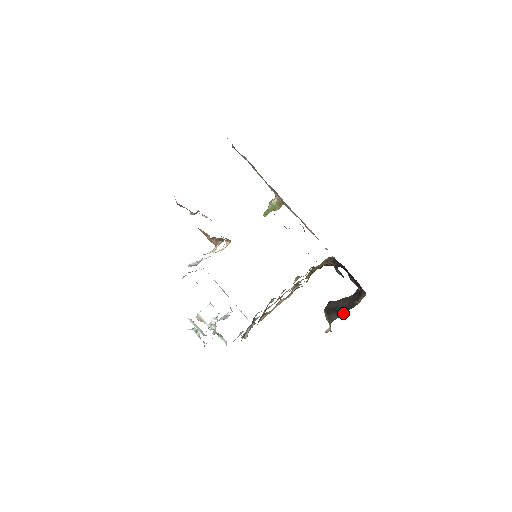
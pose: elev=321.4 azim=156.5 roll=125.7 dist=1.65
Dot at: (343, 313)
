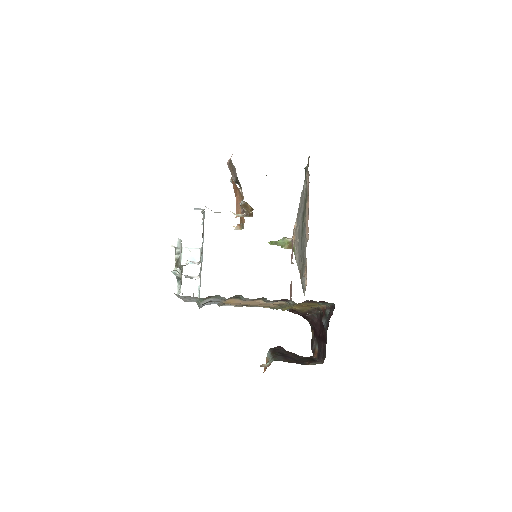
Dot at: (291, 362)
